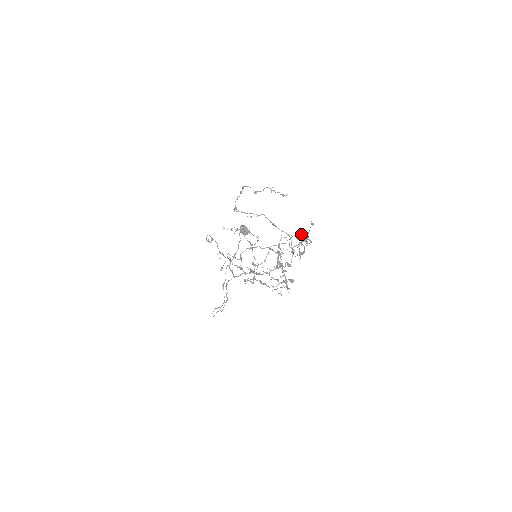
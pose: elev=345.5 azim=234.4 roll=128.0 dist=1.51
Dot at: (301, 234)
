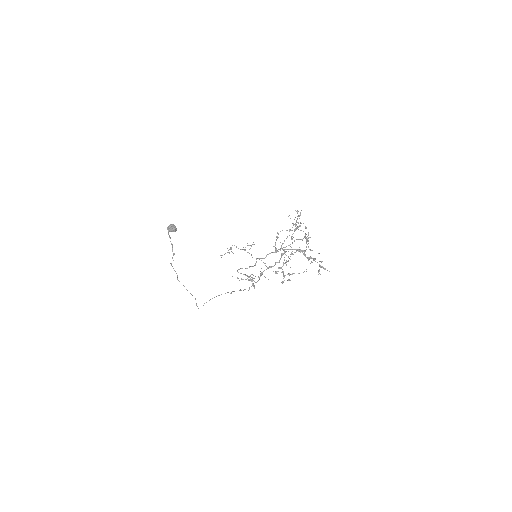
Dot at: (295, 224)
